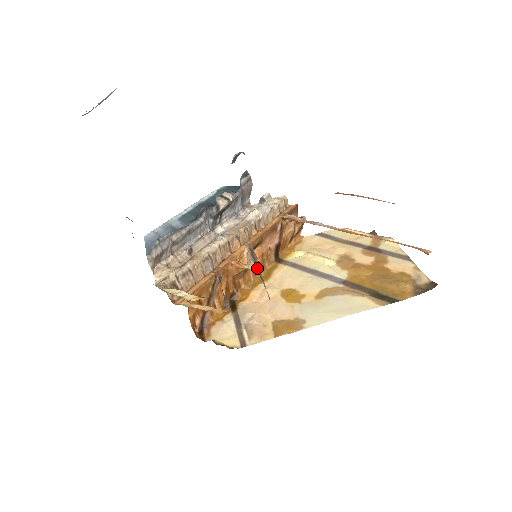
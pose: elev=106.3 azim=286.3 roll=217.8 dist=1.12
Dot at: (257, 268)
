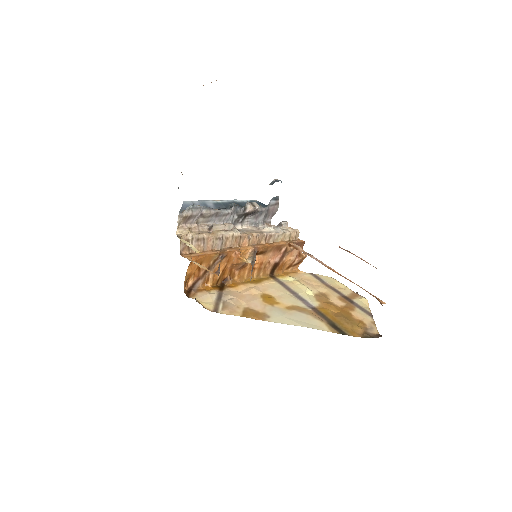
Dot at: (252, 262)
